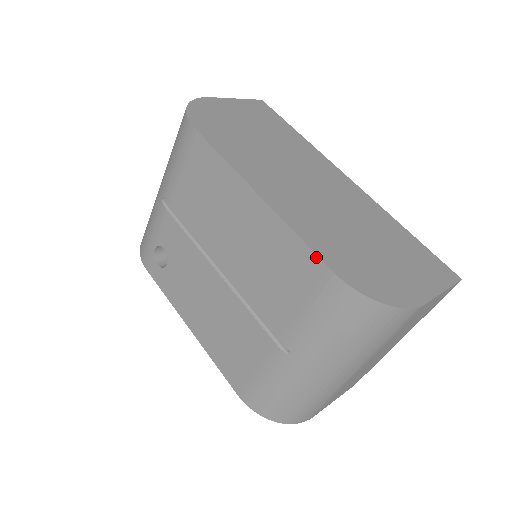
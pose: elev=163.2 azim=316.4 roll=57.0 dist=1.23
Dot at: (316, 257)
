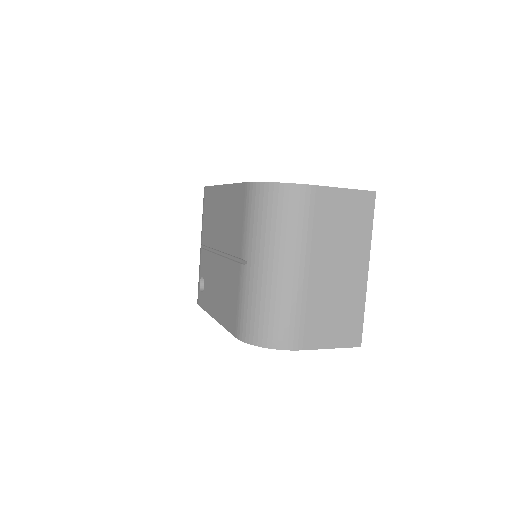
Dot at: (241, 184)
